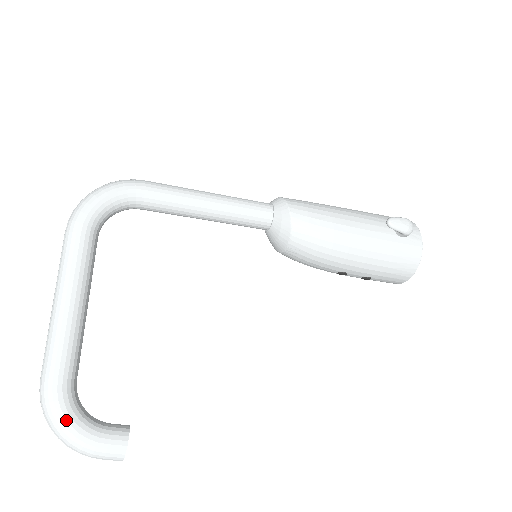
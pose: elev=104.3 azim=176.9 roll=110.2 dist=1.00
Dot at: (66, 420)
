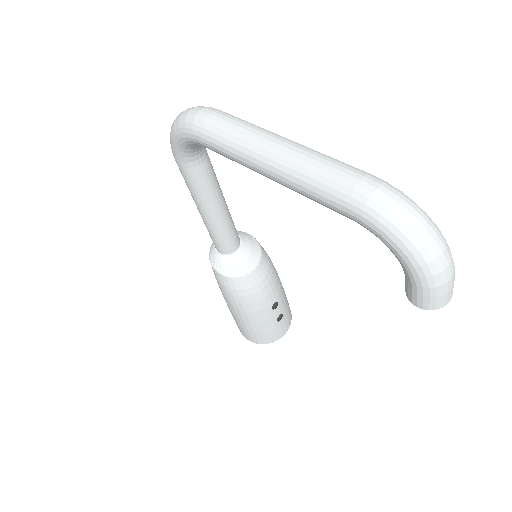
Dot at: occluded
